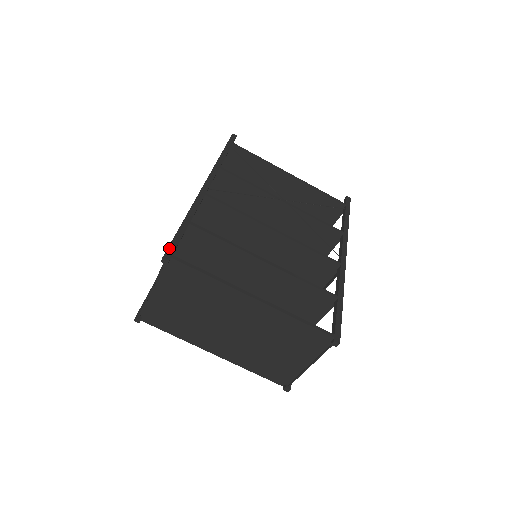
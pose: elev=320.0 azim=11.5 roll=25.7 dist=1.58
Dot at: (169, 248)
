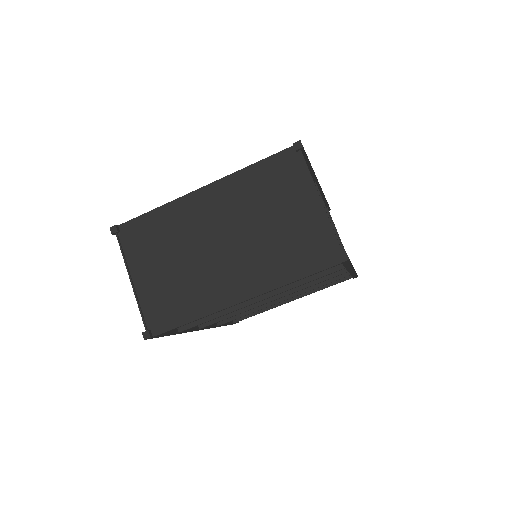
Dot at: occluded
